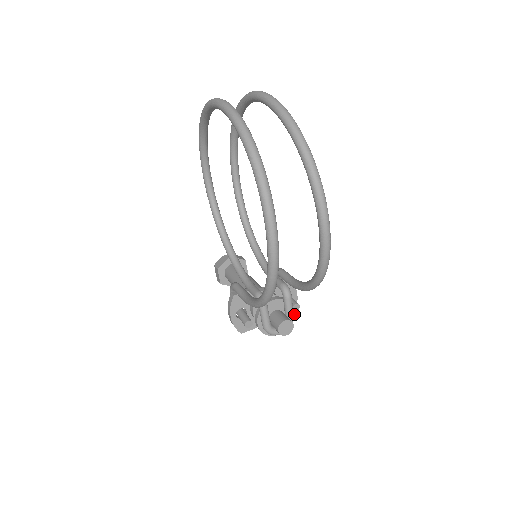
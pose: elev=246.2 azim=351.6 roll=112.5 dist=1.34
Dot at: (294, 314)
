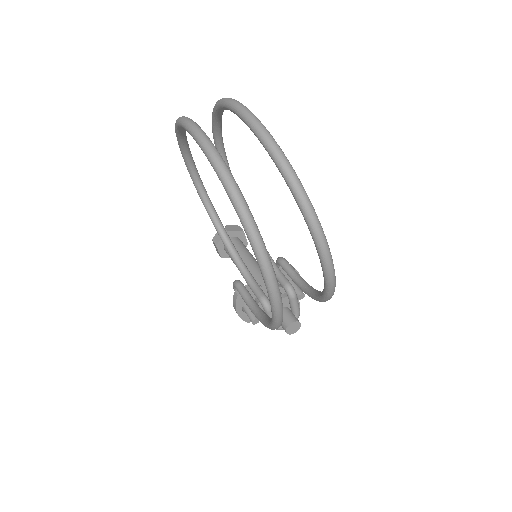
Dot at: occluded
